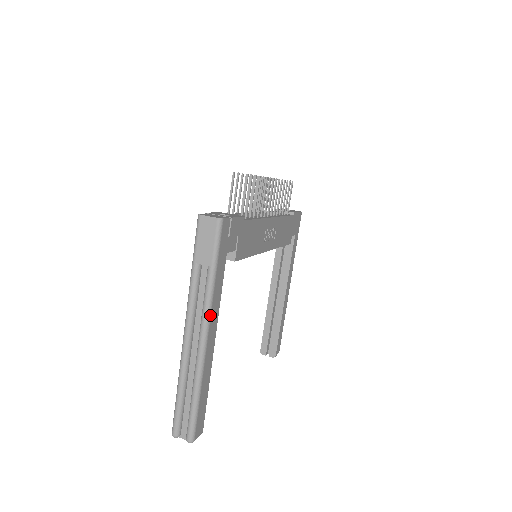
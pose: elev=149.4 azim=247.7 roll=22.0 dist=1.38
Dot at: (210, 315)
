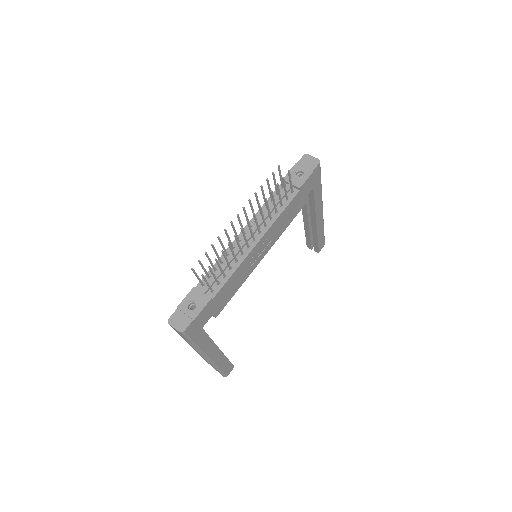
Dot at: (205, 353)
